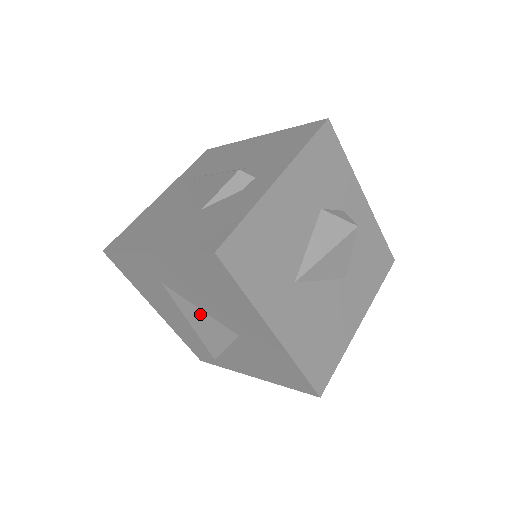
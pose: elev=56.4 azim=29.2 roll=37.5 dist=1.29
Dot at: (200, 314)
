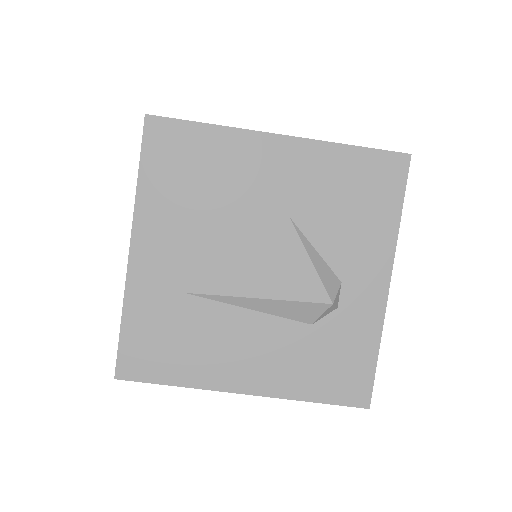
Dot at: (246, 262)
